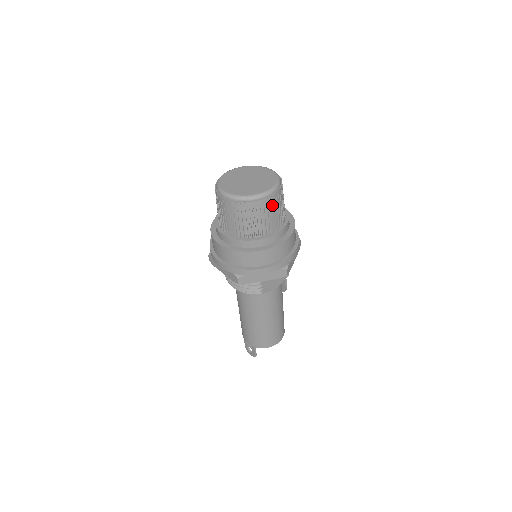
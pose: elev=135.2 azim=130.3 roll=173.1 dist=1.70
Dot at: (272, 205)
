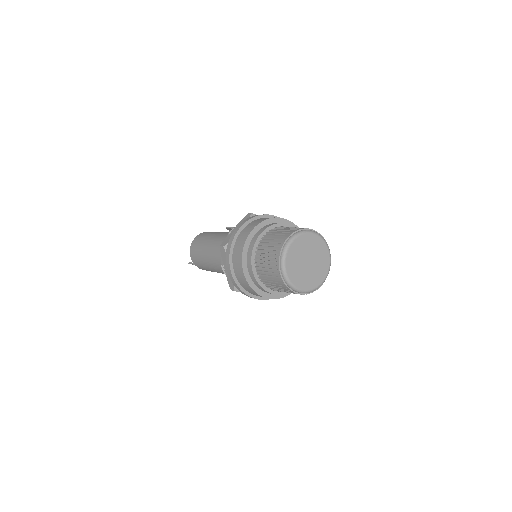
Dot at: occluded
